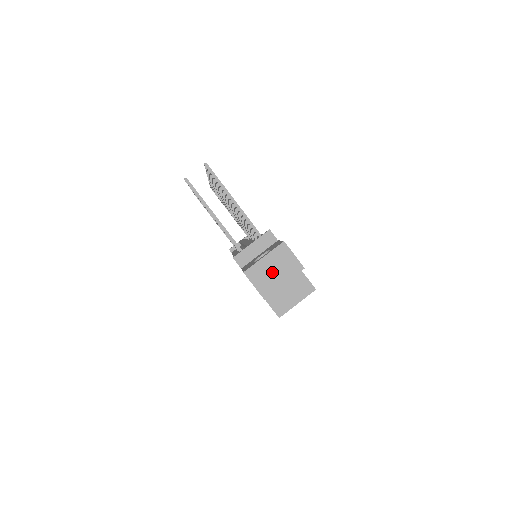
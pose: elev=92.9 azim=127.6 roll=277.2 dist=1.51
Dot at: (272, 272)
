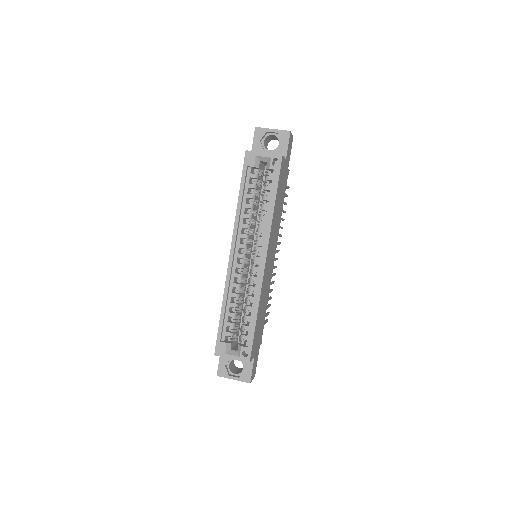
Dot at: occluded
